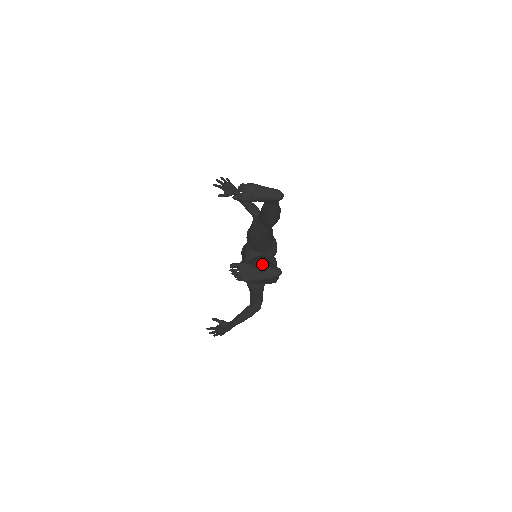
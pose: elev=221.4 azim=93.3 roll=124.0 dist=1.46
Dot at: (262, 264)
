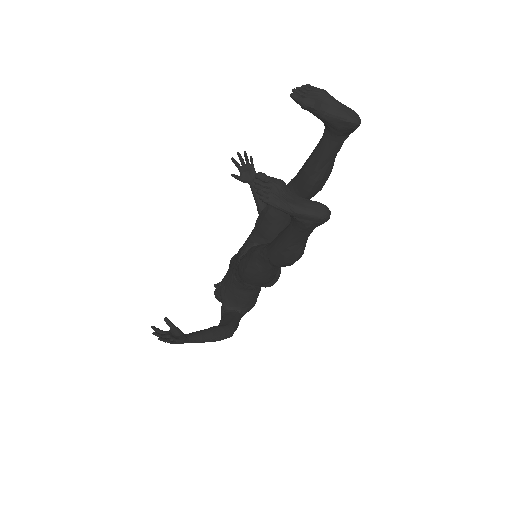
Dot at: occluded
